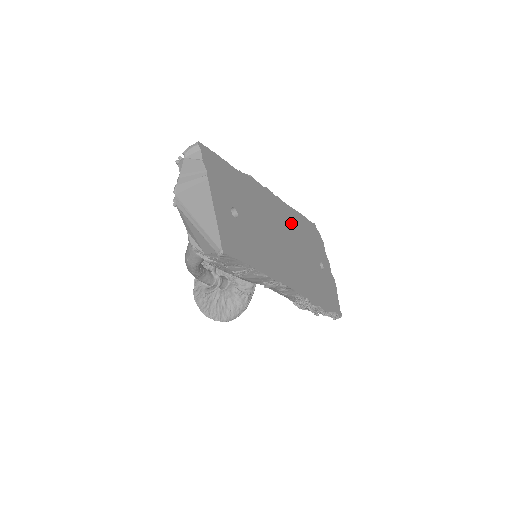
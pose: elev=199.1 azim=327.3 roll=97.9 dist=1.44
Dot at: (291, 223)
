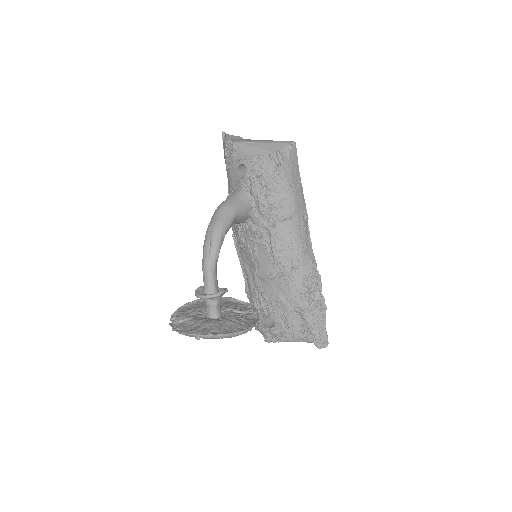
Dot at: occluded
